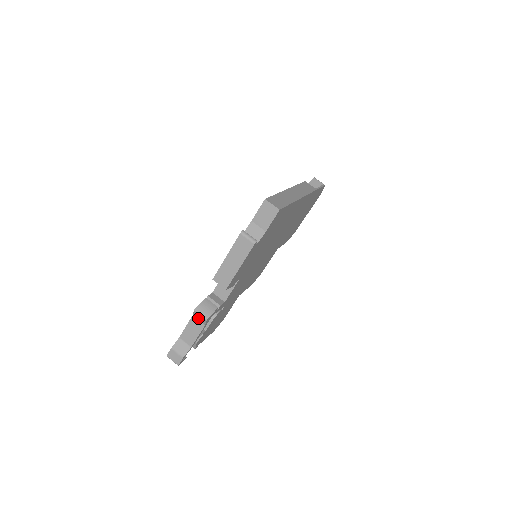
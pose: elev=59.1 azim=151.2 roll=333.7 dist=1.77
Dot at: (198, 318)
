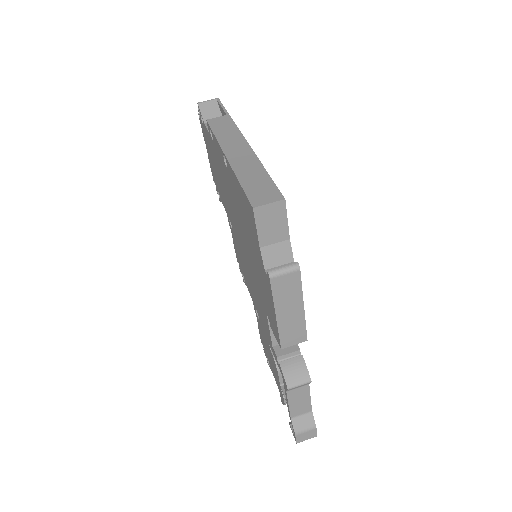
Dot at: (296, 388)
